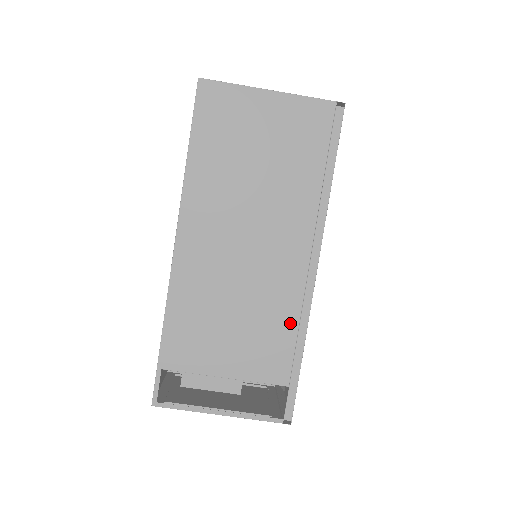
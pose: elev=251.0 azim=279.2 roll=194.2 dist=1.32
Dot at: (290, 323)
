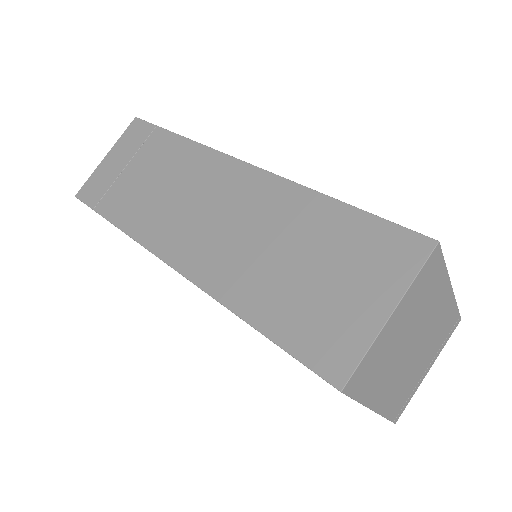
Dot at: occluded
